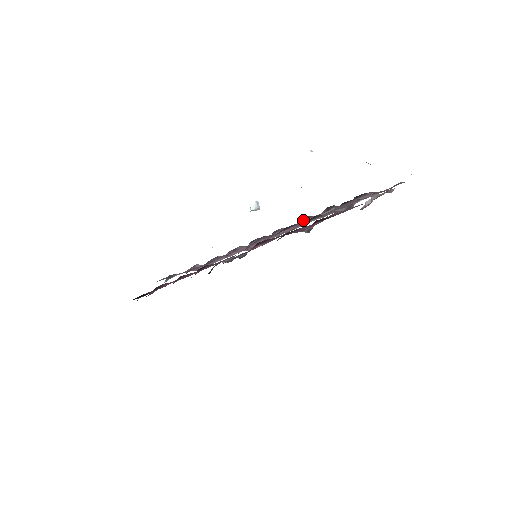
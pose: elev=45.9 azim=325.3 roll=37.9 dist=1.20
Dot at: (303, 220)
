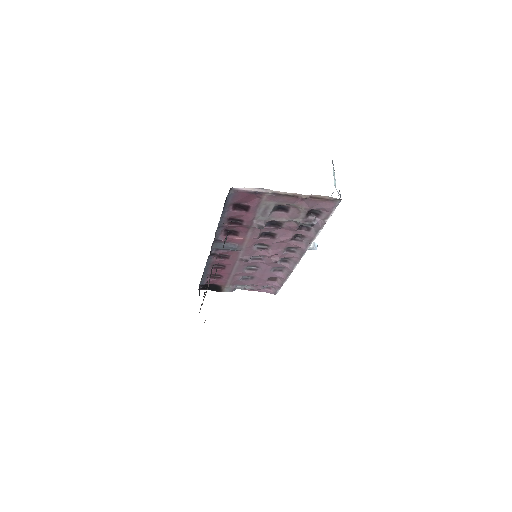
Dot at: (301, 240)
